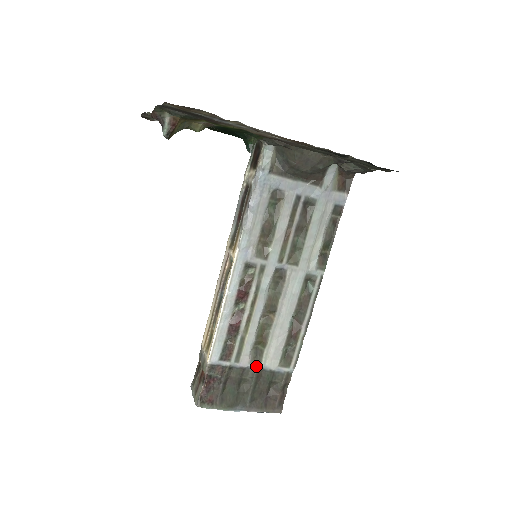
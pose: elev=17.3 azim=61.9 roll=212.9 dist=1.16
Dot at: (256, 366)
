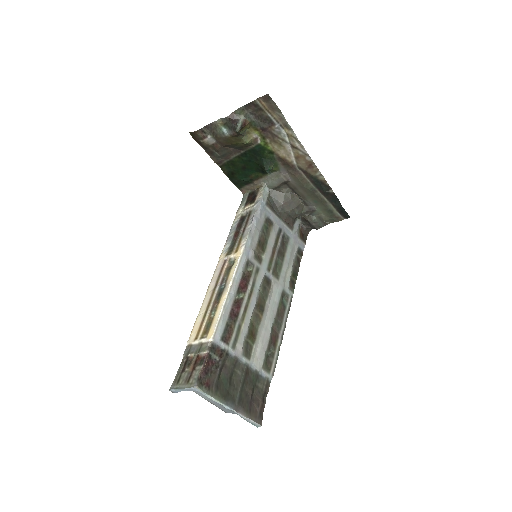
Dot at: (246, 360)
